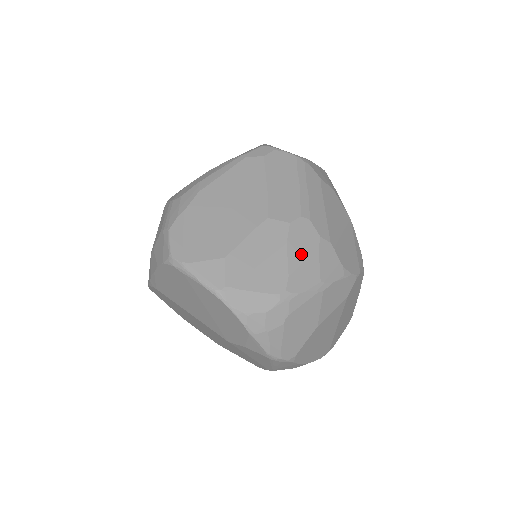
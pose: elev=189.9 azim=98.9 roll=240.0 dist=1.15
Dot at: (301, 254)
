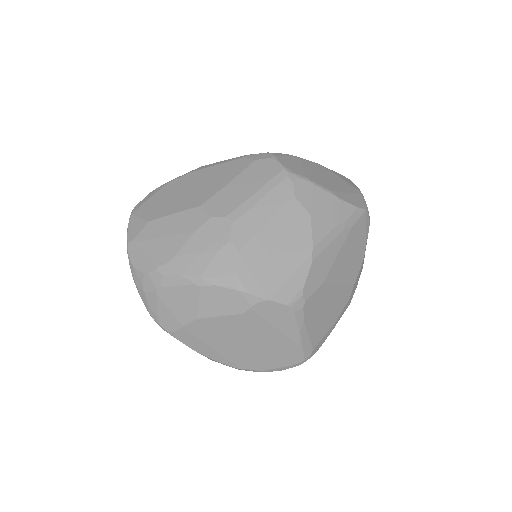
Dot at: (200, 246)
